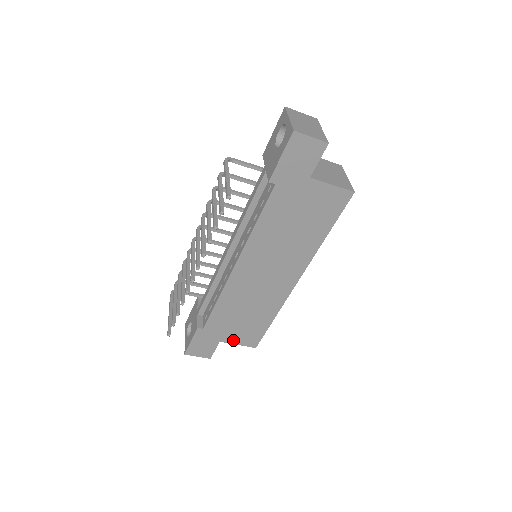
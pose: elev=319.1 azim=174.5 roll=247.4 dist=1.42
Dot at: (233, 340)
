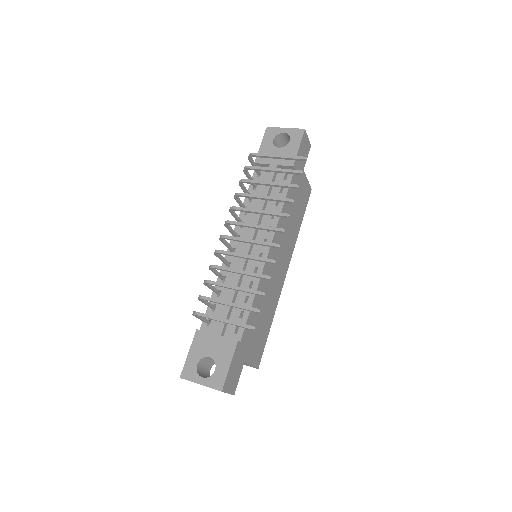
Dot at: (250, 358)
